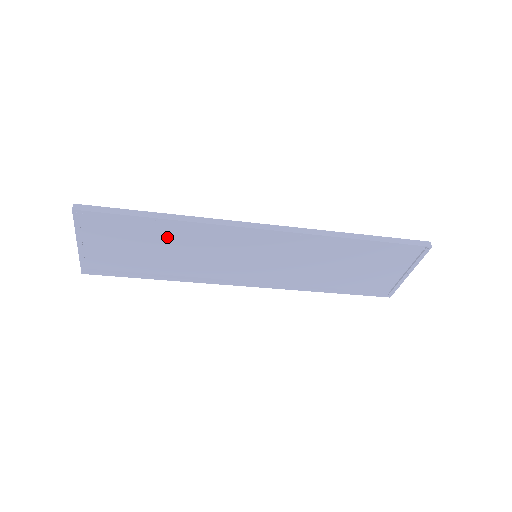
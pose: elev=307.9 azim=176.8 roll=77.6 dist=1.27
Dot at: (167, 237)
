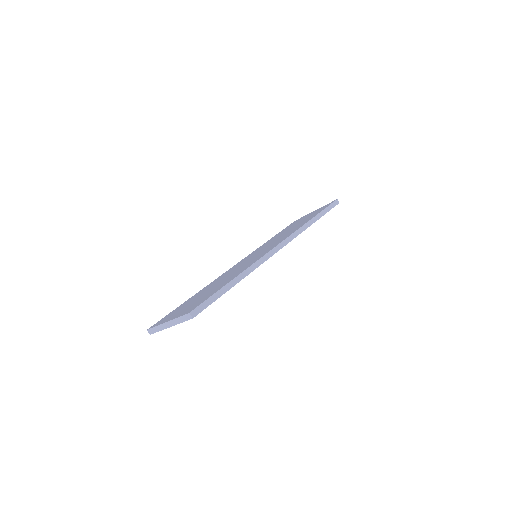
Dot at: (220, 283)
